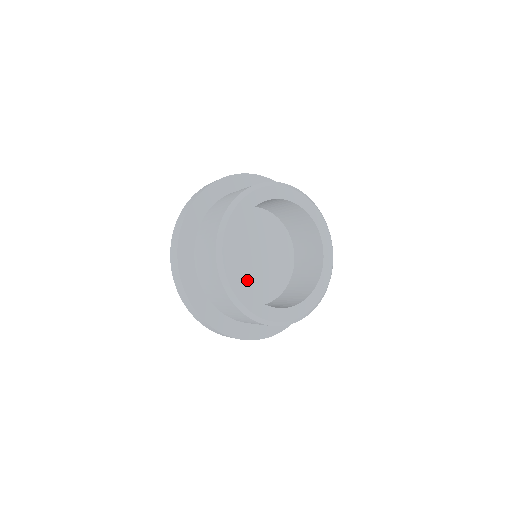
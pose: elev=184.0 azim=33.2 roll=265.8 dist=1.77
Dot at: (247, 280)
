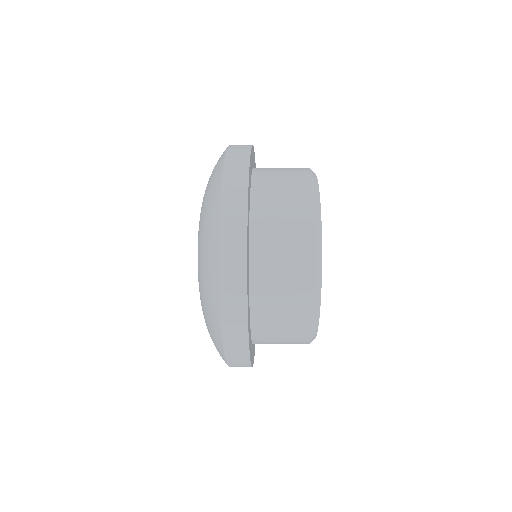
Dot at: occluded
